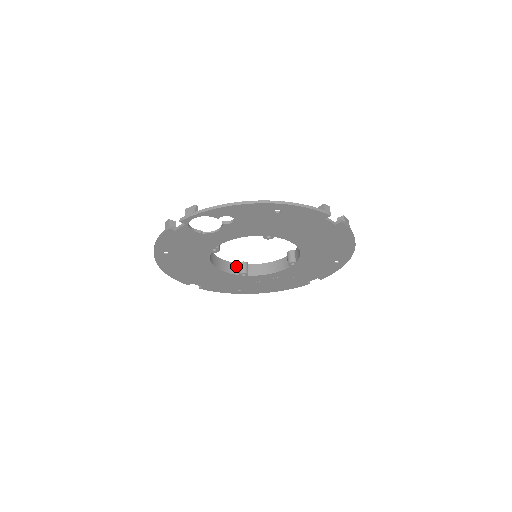
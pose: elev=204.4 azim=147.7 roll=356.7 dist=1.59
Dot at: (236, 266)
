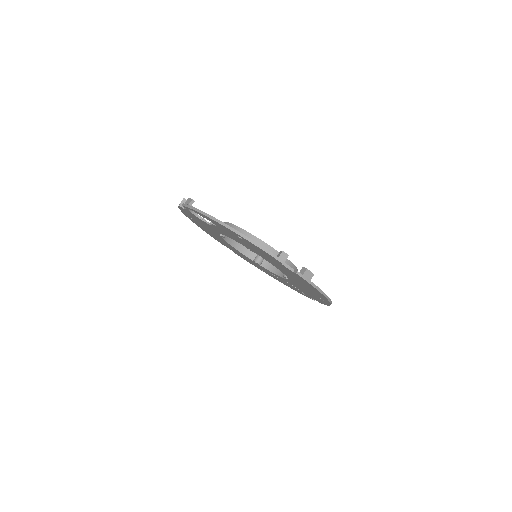
Dot at: occluded
